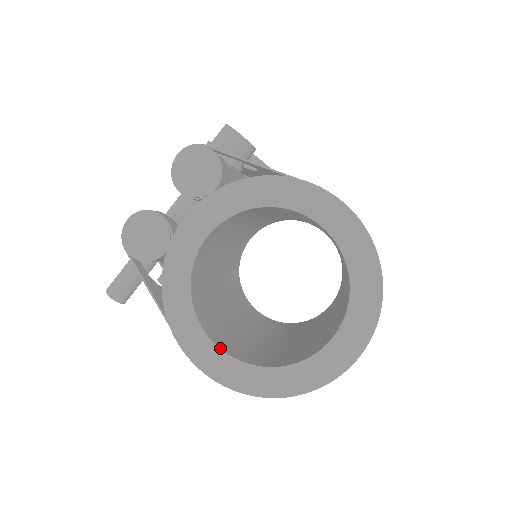
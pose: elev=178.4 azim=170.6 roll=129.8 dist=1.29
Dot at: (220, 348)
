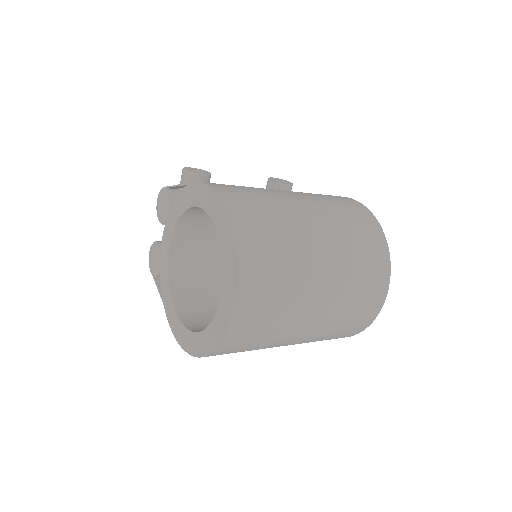
Dot at: (183, 324)
